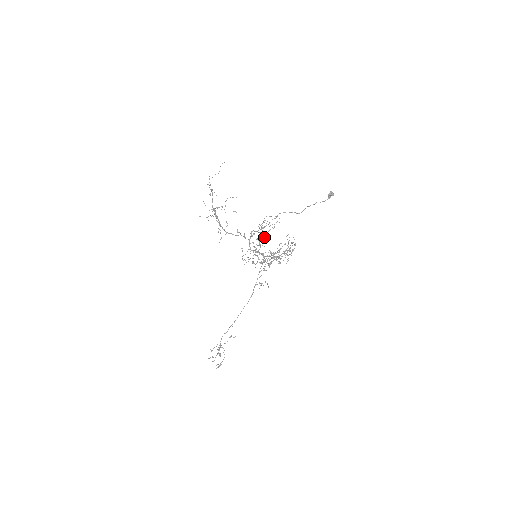
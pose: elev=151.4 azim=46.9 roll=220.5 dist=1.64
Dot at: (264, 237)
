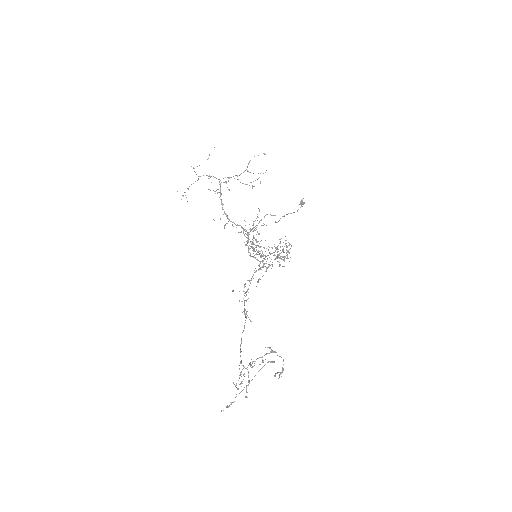
Dot at: (252, 242)
